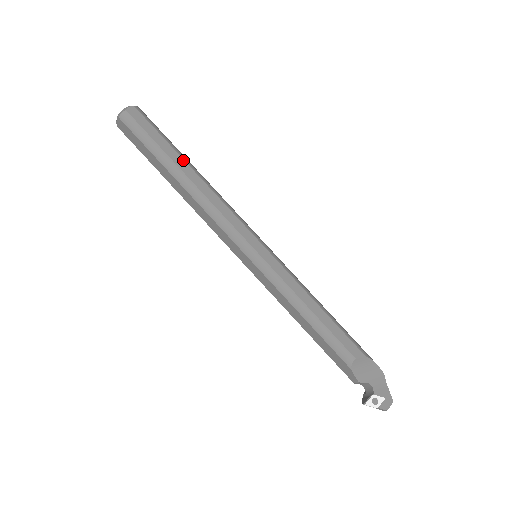
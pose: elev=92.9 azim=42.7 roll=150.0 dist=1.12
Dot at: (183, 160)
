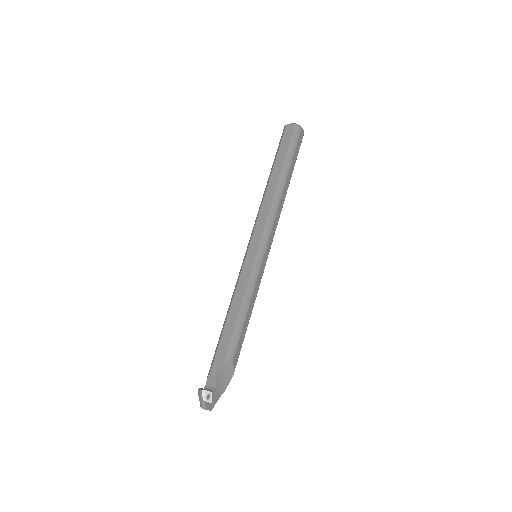
Dot at: occluded
